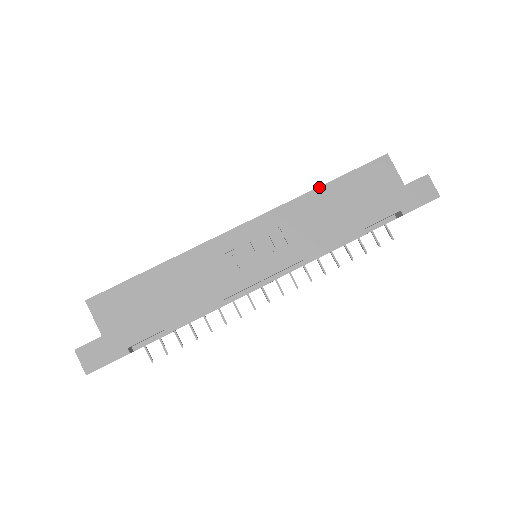
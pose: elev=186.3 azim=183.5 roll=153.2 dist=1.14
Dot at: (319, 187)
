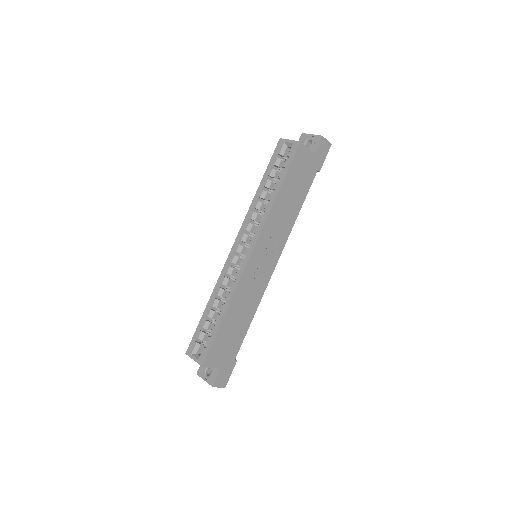
Dot at: (277, 196)
